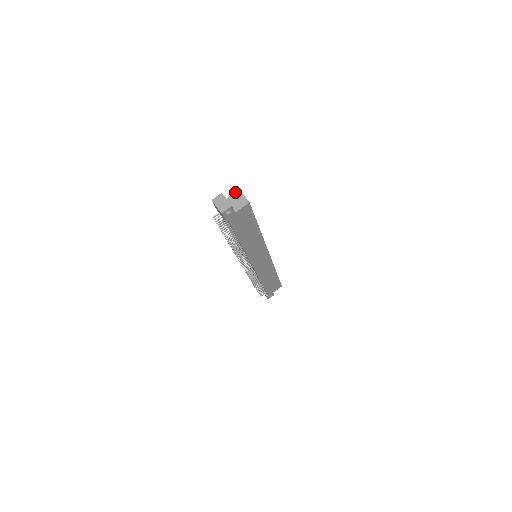
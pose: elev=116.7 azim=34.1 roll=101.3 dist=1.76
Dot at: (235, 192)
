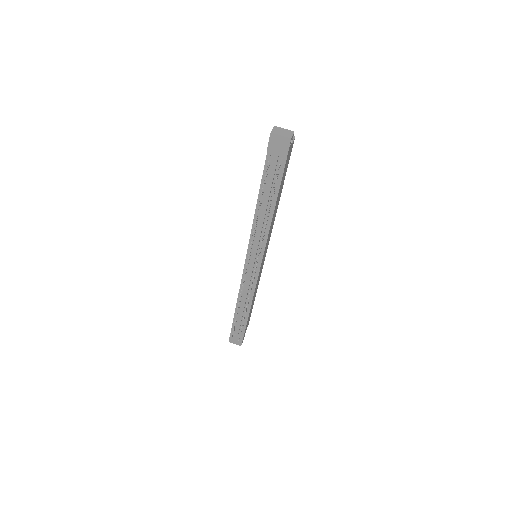
Dot at: occluded
